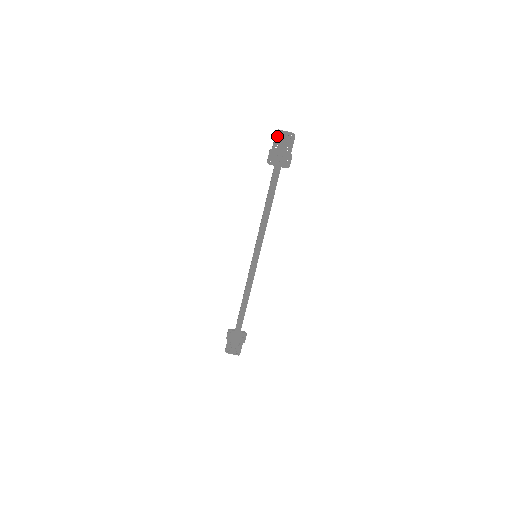
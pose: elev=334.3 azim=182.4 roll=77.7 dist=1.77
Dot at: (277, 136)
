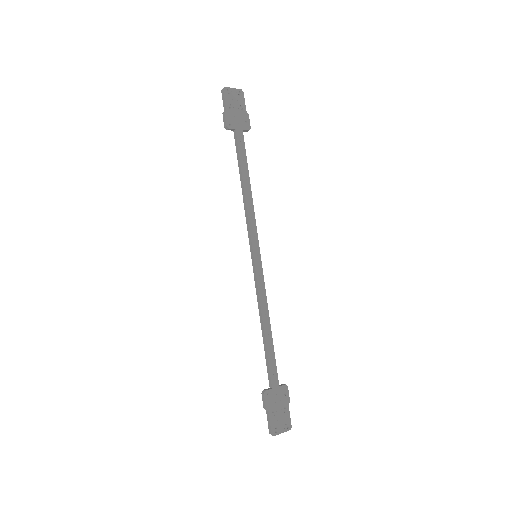
Dot at: (226, 94)
